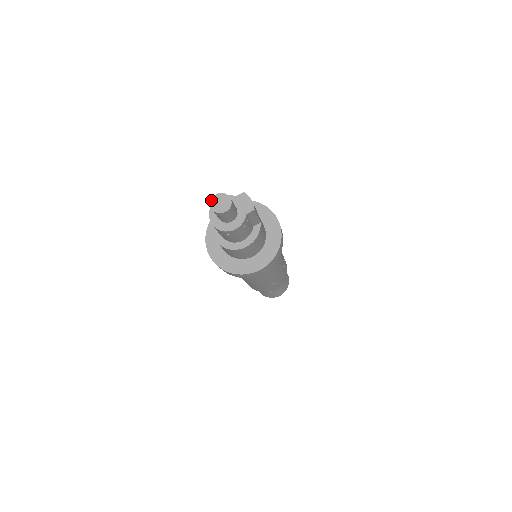
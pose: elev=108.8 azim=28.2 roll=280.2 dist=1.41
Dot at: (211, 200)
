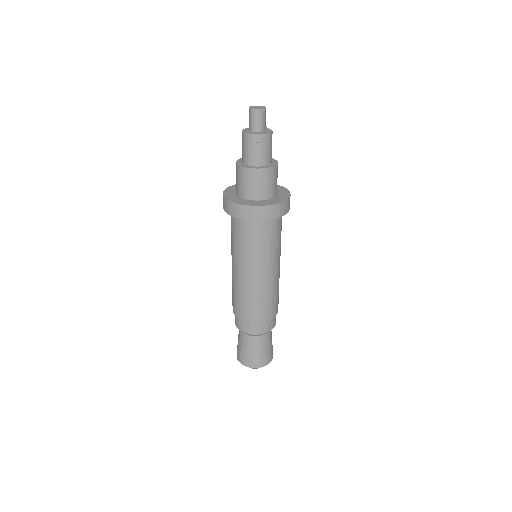
Dot at: (251, 108)
